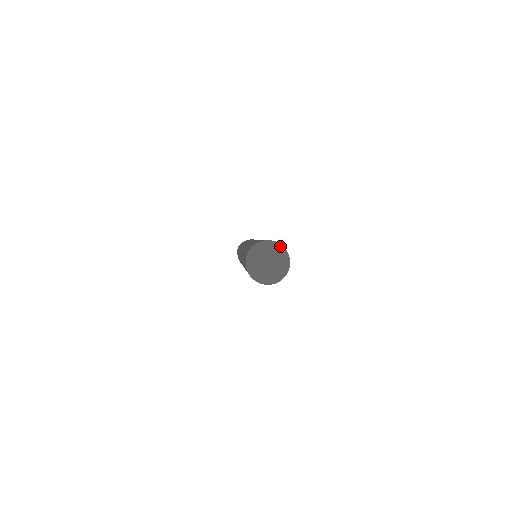
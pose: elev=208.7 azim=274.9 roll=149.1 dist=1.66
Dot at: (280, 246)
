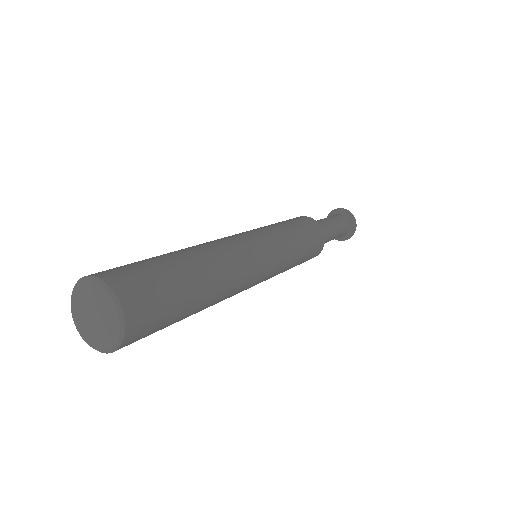
Dot at: (89, 280)
